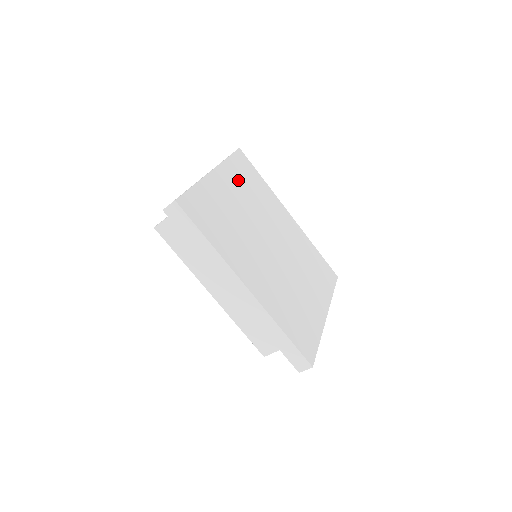
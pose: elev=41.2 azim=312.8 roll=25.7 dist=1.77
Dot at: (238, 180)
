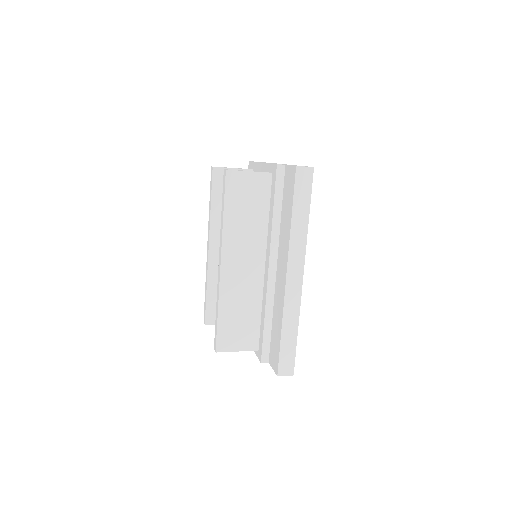
Dot at: occluded
